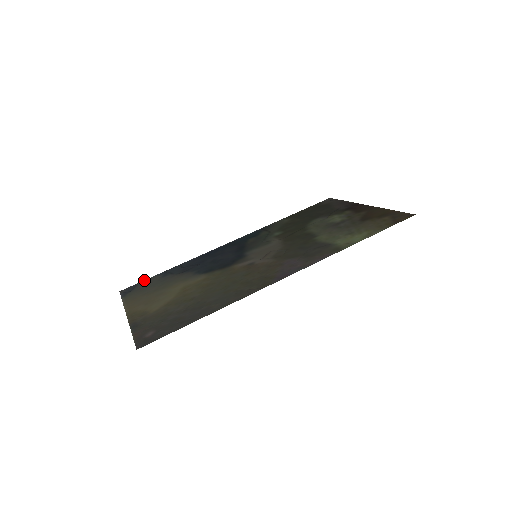
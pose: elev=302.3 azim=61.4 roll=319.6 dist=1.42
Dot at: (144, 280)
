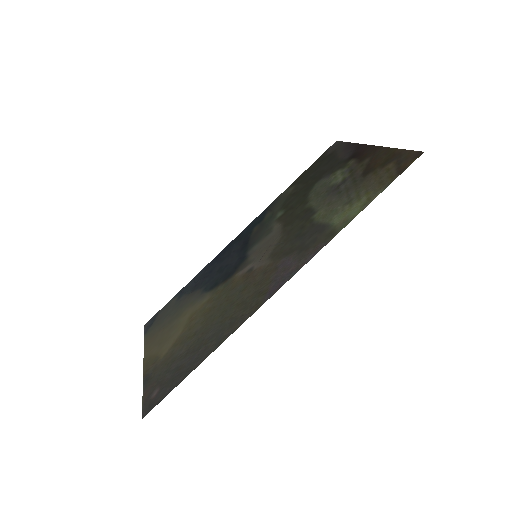
Dot at: (164, 306)
